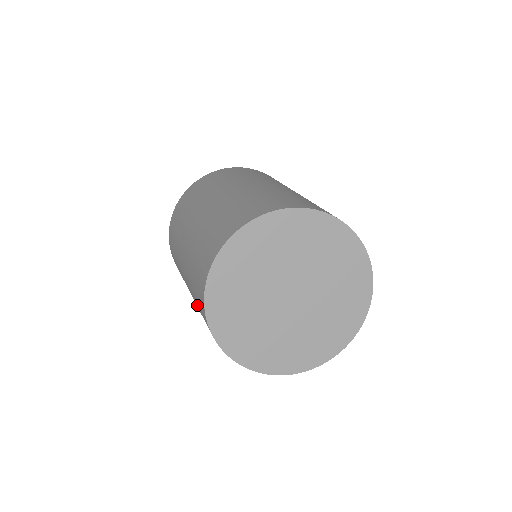
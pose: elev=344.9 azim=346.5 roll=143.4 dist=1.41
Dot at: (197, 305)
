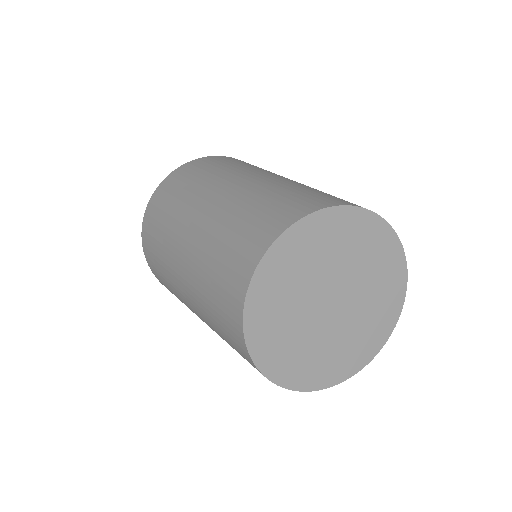
Dot at: occluded
